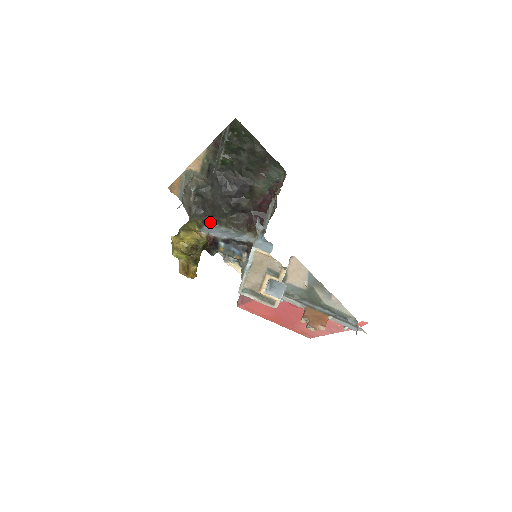
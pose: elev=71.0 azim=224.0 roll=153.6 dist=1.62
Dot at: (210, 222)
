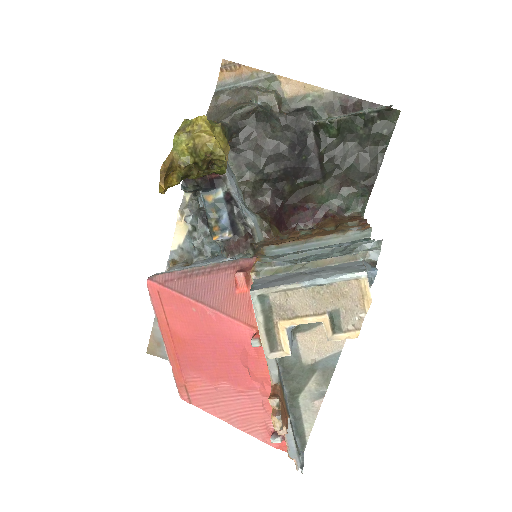
Dot at: (228, 155)
